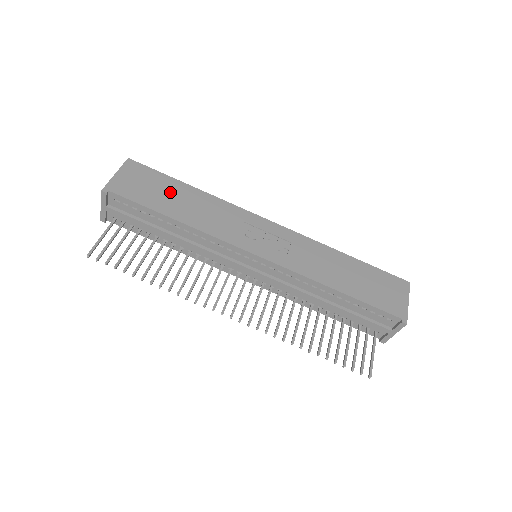
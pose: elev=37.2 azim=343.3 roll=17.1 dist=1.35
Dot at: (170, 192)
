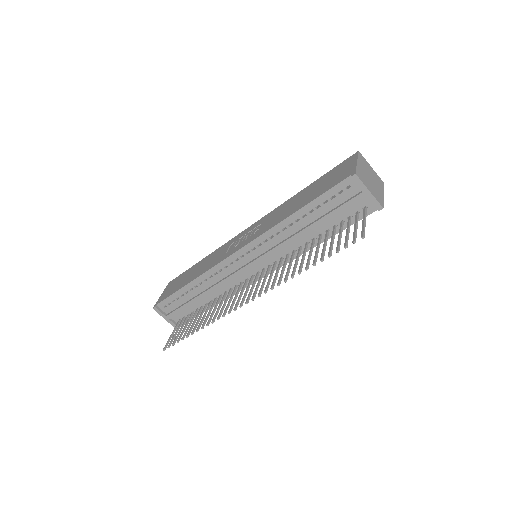
Dot at: (188, 275)
